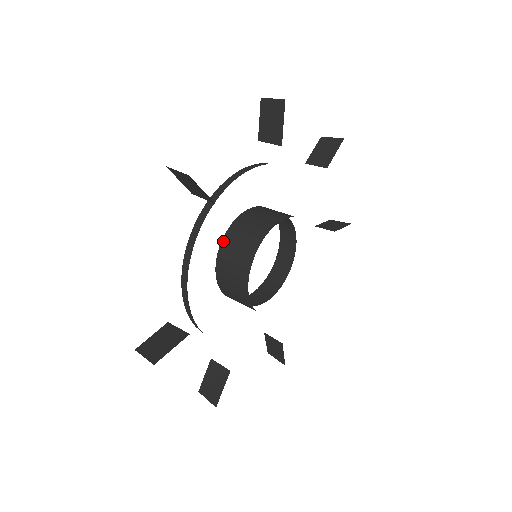
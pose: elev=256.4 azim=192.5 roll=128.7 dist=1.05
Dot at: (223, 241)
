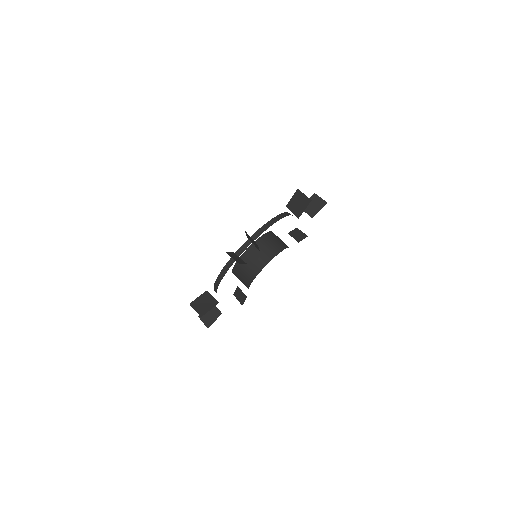
Dot at: (263, 236)
